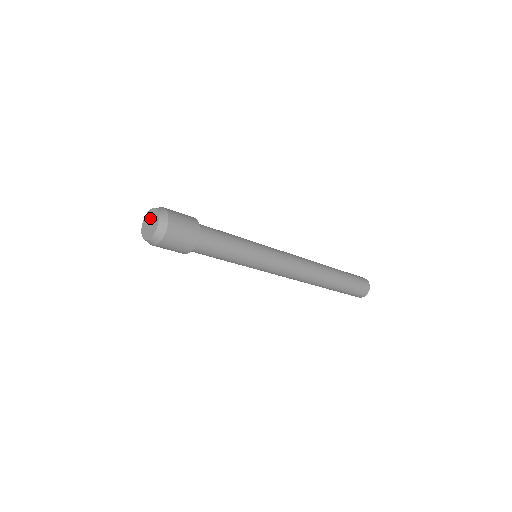
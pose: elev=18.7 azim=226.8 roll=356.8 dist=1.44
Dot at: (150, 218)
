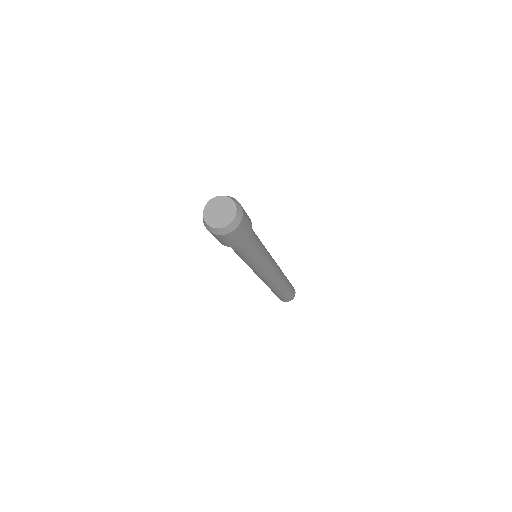
Dot at: (214, 209)
